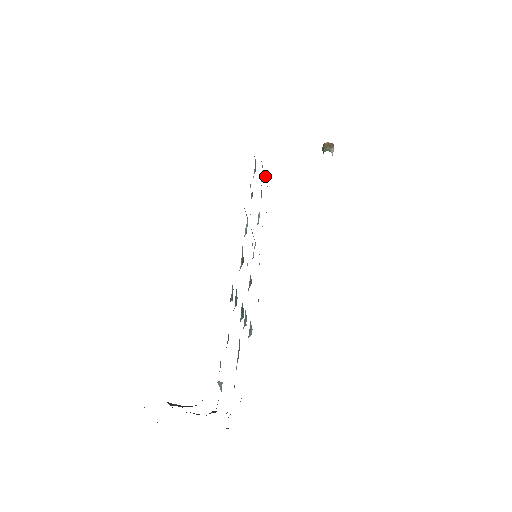
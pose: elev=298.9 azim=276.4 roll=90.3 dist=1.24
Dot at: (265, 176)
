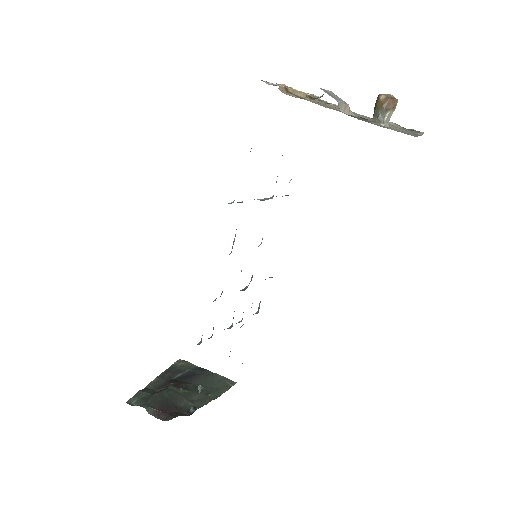
Dot at: occluded
